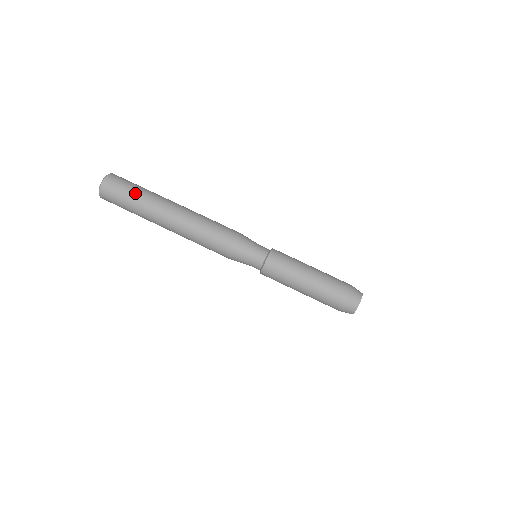
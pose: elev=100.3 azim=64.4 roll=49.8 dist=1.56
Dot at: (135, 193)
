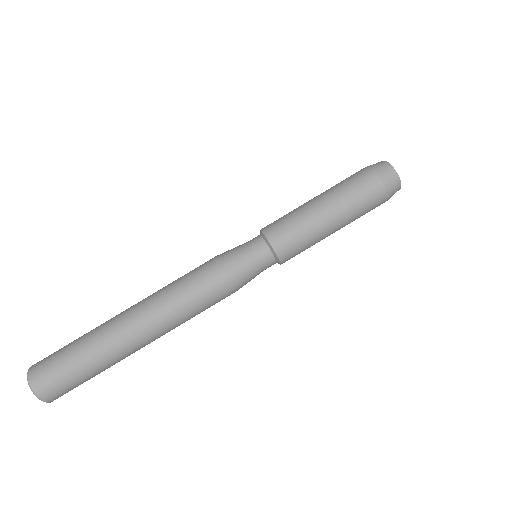
Dot at: (78, 359)
